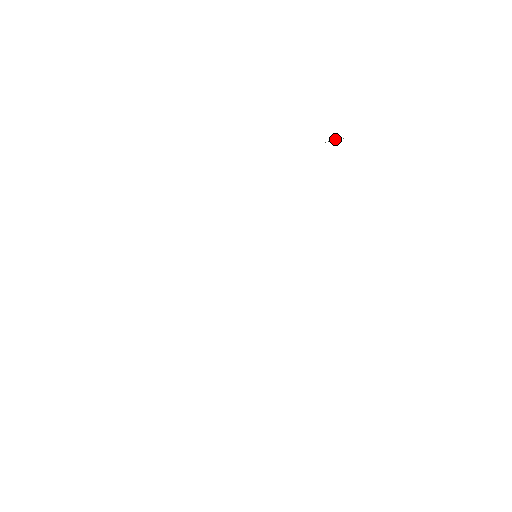
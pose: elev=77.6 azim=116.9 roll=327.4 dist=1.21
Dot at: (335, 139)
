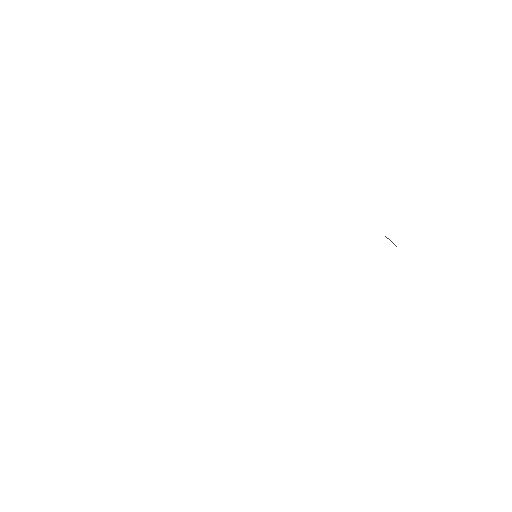
Dot at: occluded
